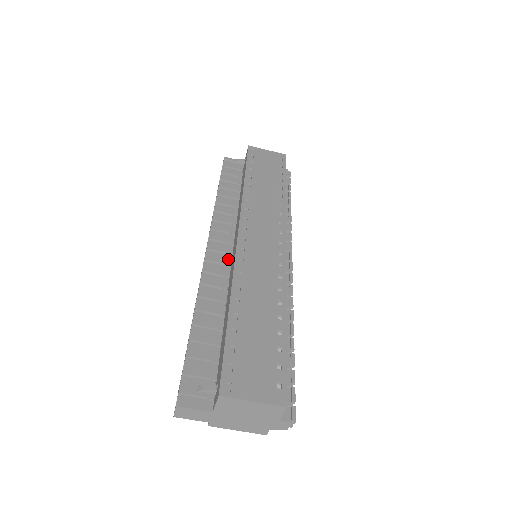
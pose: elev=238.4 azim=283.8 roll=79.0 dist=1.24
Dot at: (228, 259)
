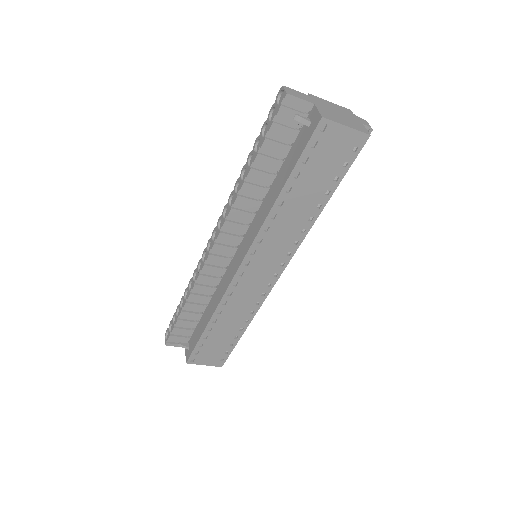
Dot at: (228, 261)
